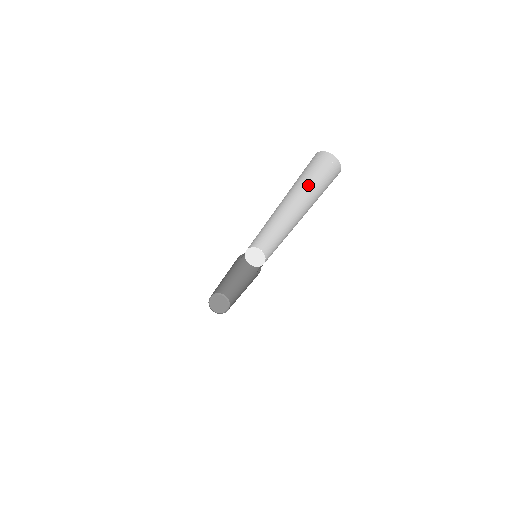
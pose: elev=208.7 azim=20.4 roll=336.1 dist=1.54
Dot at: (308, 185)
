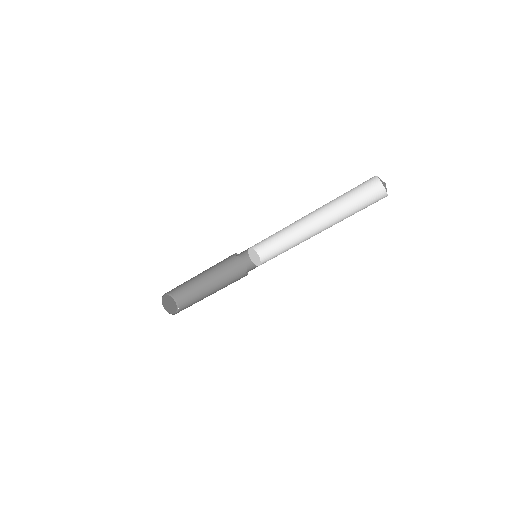
Dot at: (347, 206)
